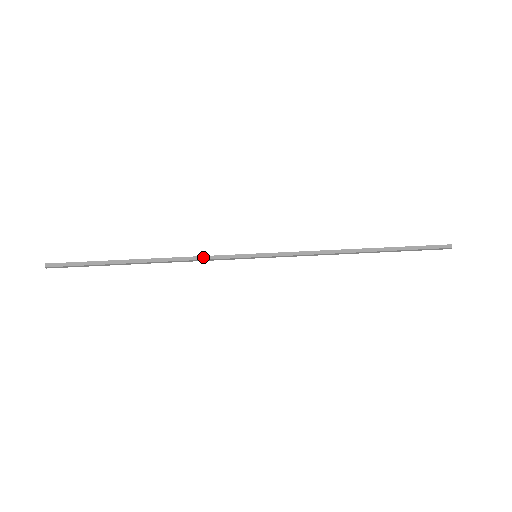
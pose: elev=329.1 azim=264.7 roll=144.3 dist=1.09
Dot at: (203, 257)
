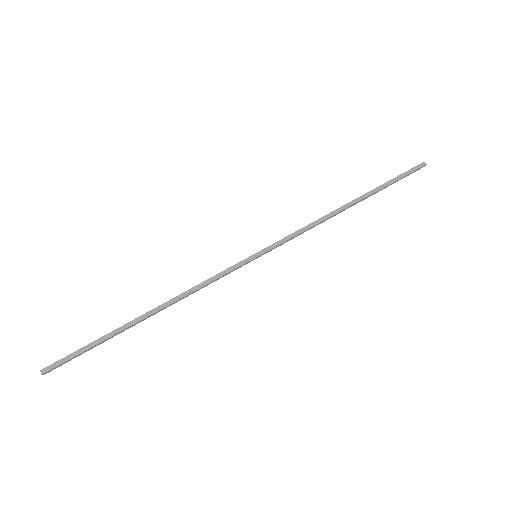
Dot at: (205, 282)
